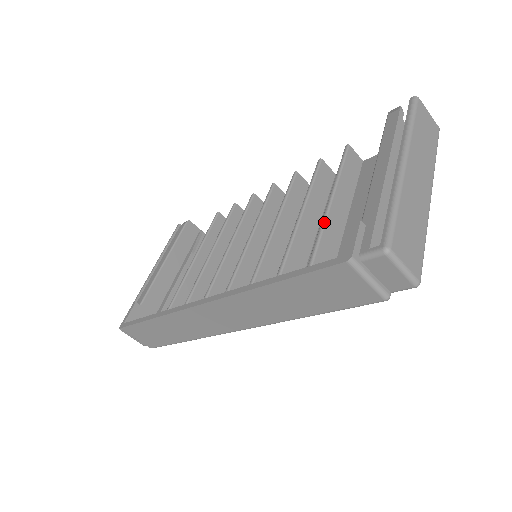
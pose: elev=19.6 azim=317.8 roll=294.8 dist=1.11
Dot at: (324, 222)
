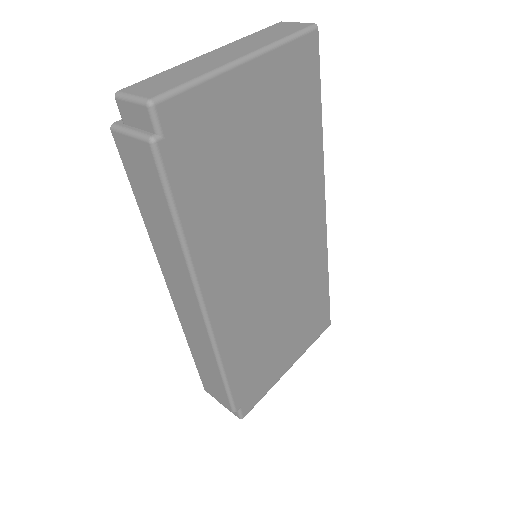
Dot at: occluded
